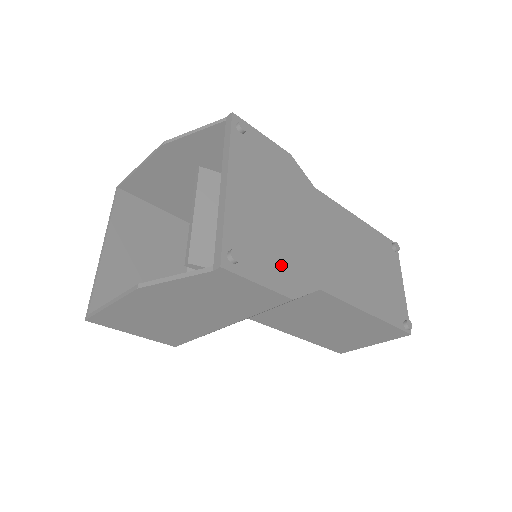
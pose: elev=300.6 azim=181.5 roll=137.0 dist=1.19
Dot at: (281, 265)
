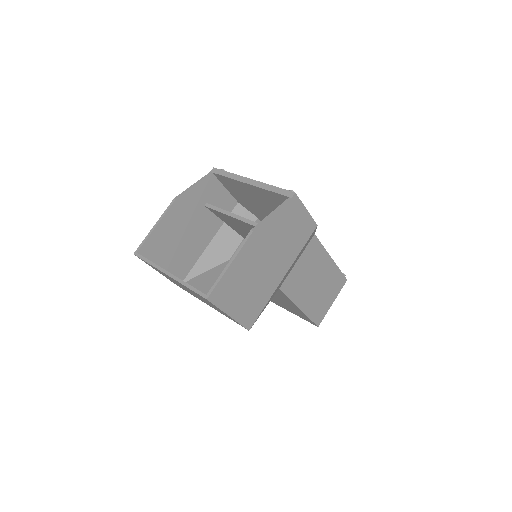
Dot at: occluded
